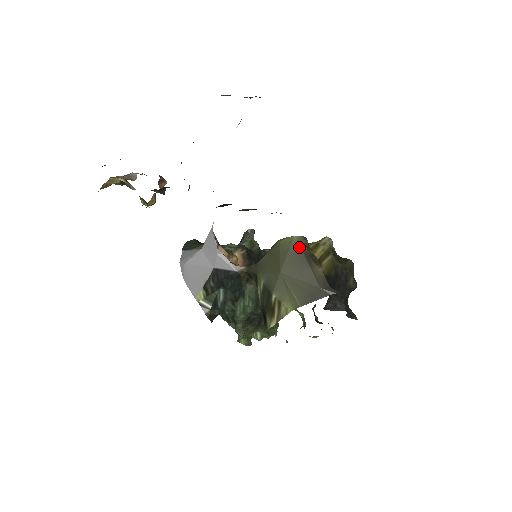
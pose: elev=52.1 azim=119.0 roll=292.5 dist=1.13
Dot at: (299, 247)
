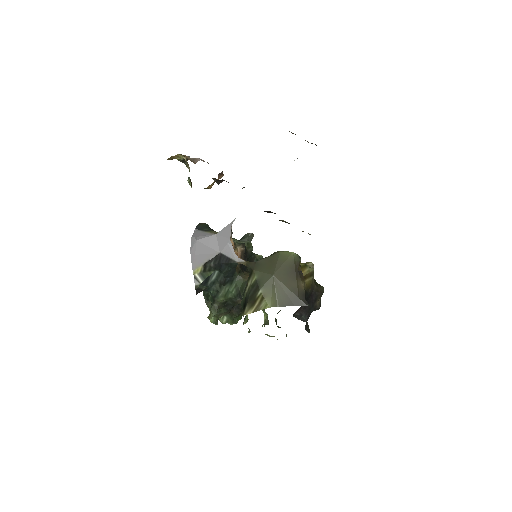
Dot at: (293, 262)
